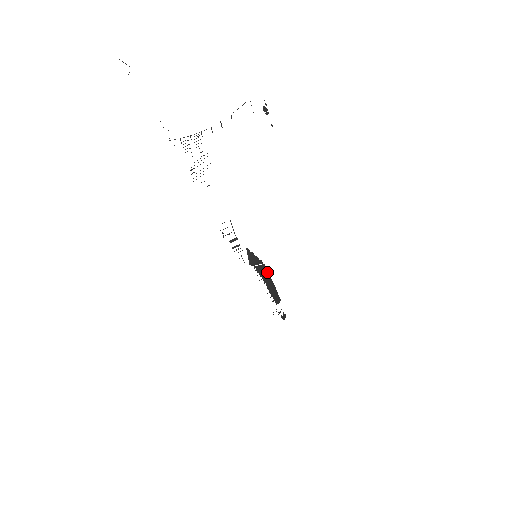
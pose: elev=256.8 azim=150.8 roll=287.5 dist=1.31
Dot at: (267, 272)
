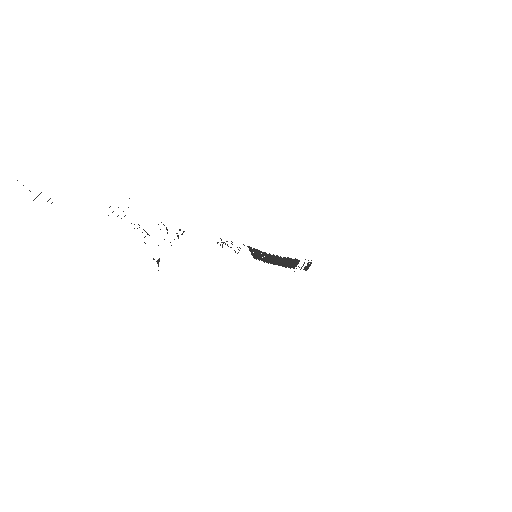
Dot at: (274, 257)
